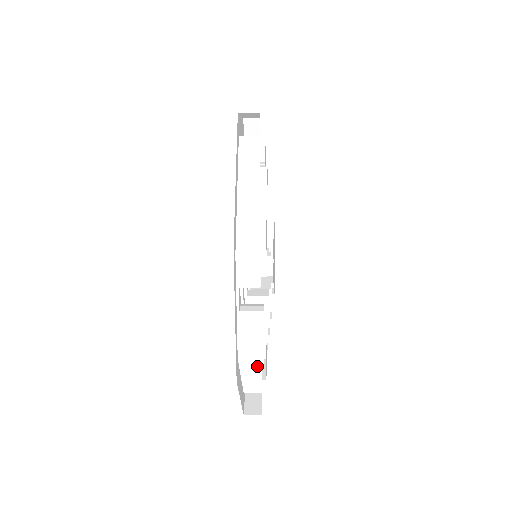
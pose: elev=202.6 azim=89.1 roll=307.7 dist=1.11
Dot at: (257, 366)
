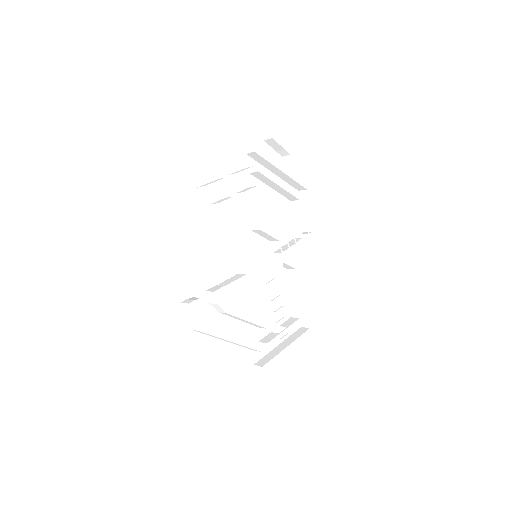
Dot at: (210, 335)
